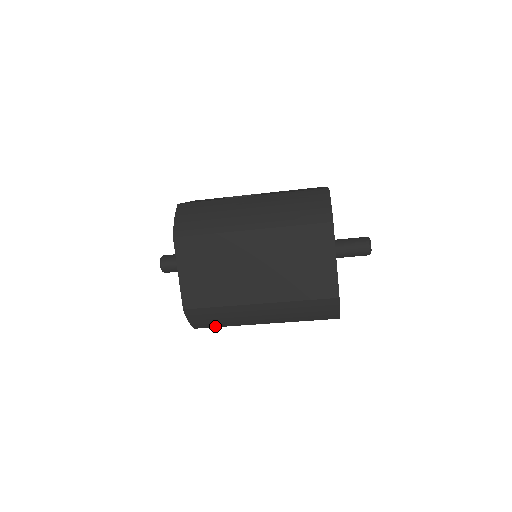
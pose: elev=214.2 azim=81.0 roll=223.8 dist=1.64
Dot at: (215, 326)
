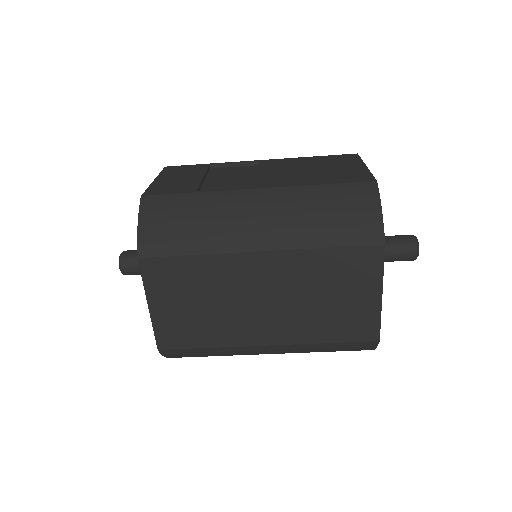
Dot at: occluded
